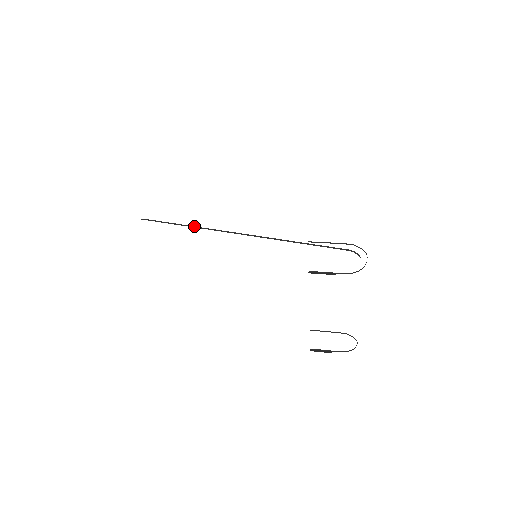
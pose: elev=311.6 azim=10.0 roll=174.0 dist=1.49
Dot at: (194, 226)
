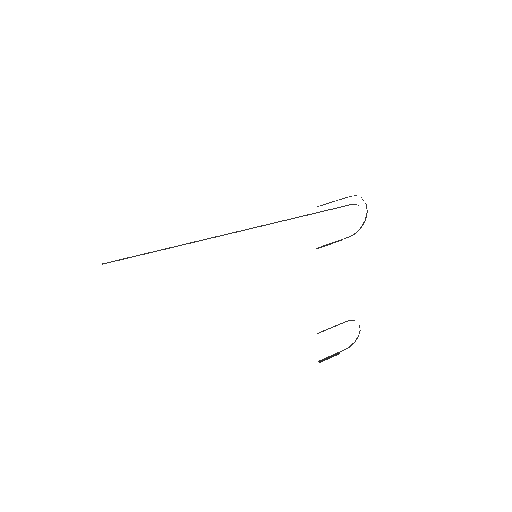
Dot at: occluded
